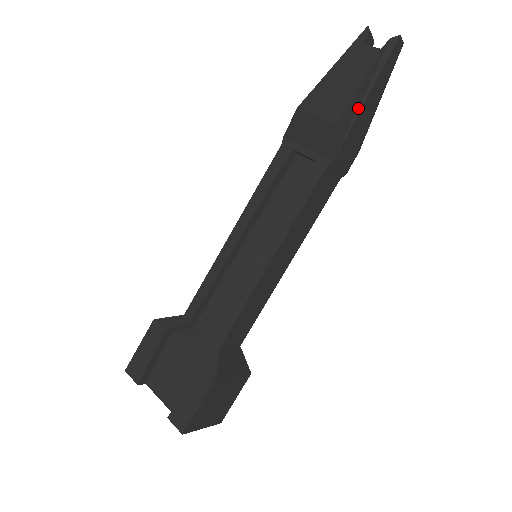
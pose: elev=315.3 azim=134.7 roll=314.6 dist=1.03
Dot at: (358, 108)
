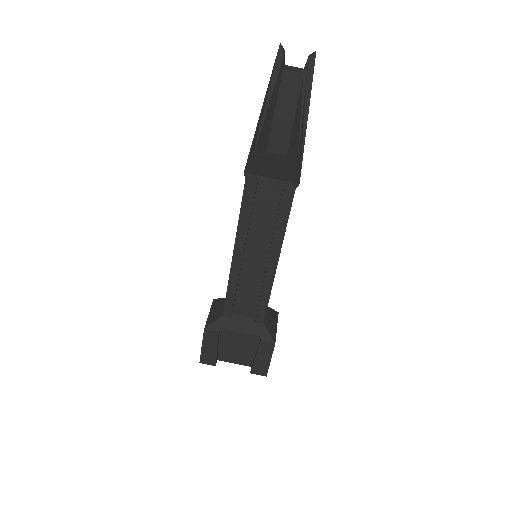
Dot at: (303, 134)
